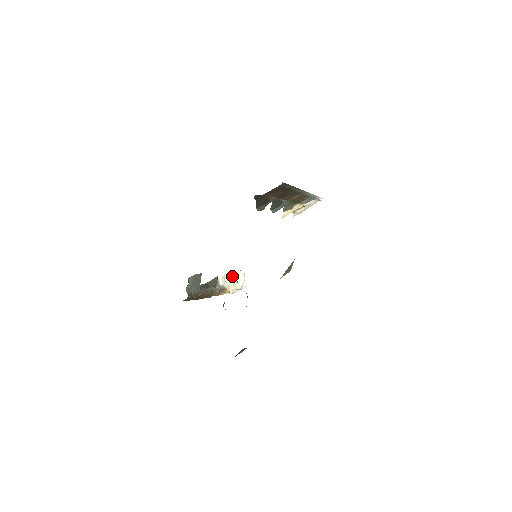
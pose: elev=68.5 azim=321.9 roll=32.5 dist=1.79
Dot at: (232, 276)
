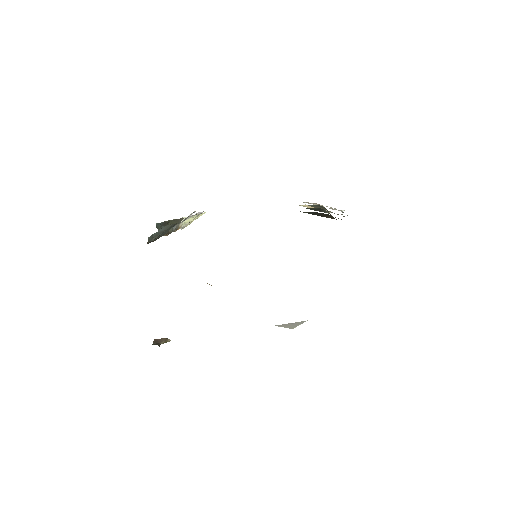
Dot at: (194, 216)
